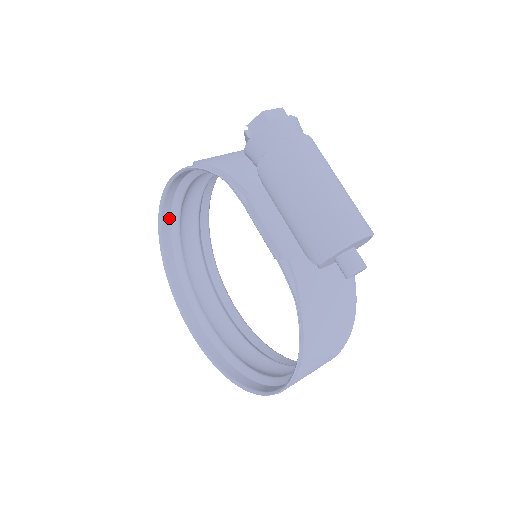
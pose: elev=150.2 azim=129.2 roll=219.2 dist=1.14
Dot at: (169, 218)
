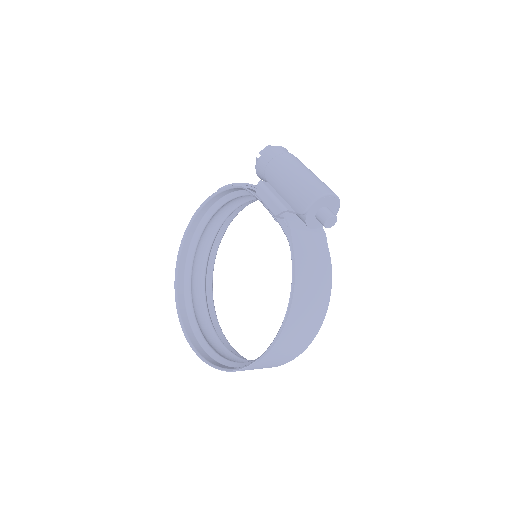
Dot at: (186, 254)
